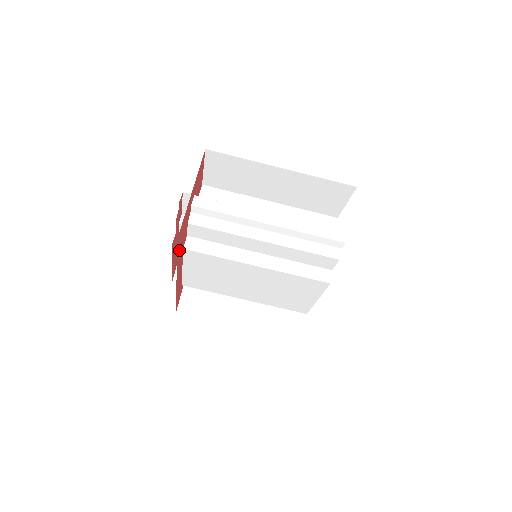
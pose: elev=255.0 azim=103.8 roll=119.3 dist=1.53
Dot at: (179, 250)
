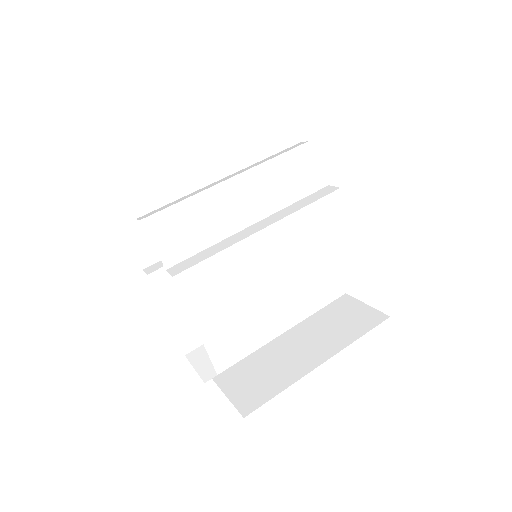
Dot at: occluded
